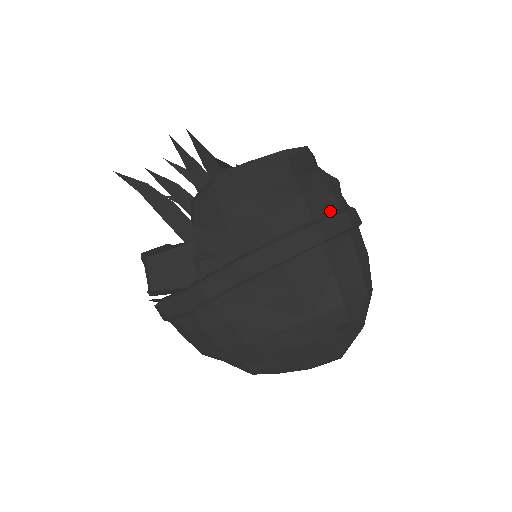
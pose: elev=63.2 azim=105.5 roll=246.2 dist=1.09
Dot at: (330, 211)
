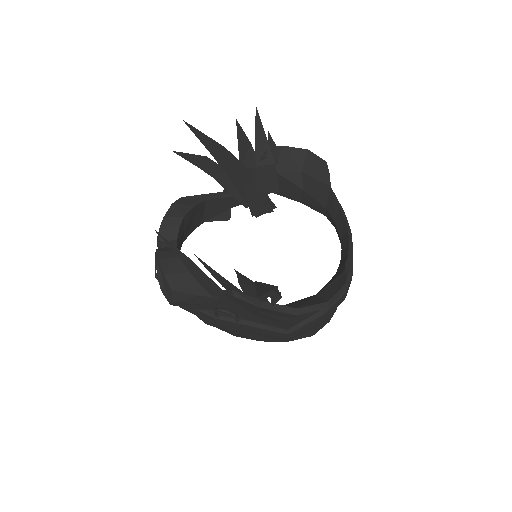
Dot at: occluded
